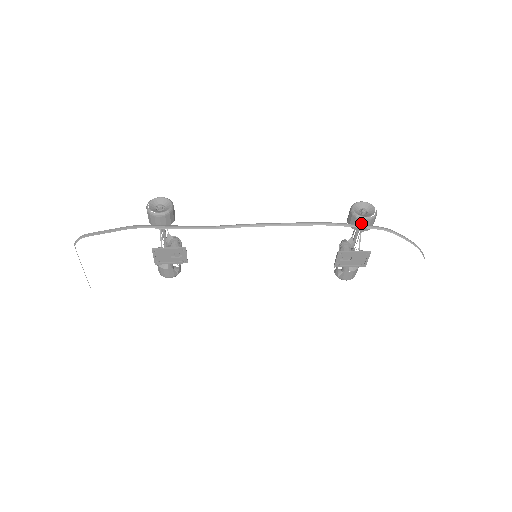
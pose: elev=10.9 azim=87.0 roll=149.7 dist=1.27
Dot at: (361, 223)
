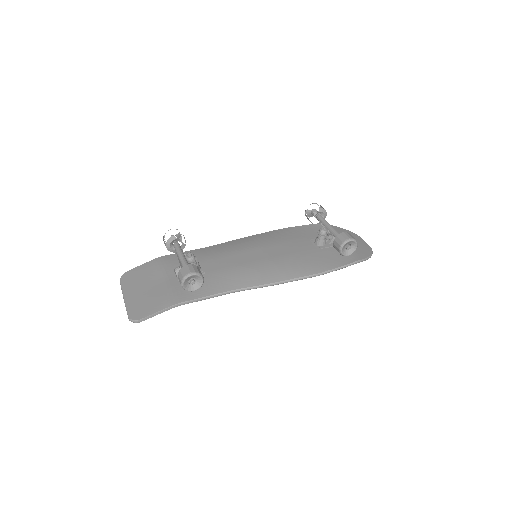
Dot at: occluded
